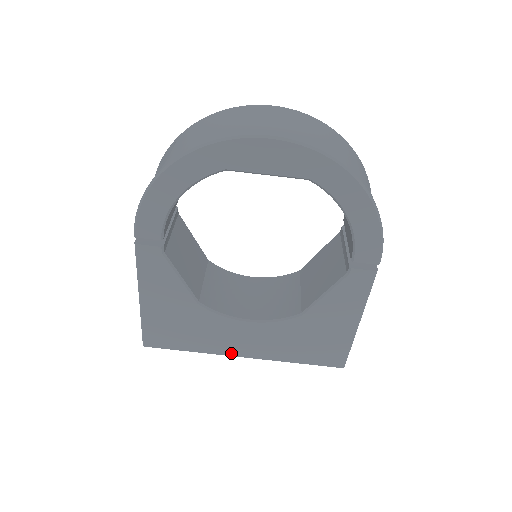
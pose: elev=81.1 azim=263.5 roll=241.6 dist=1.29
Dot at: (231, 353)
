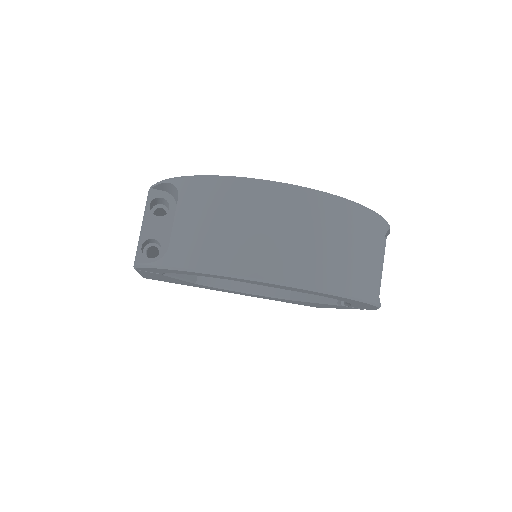
Dot at: (222, 291)
